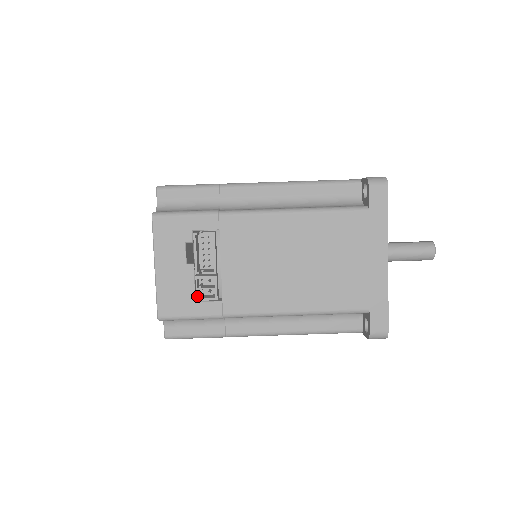
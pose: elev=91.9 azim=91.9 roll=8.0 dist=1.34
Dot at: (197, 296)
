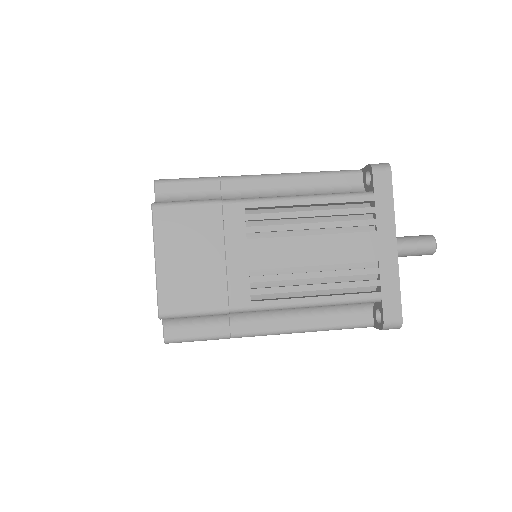
Dot at: occluded
